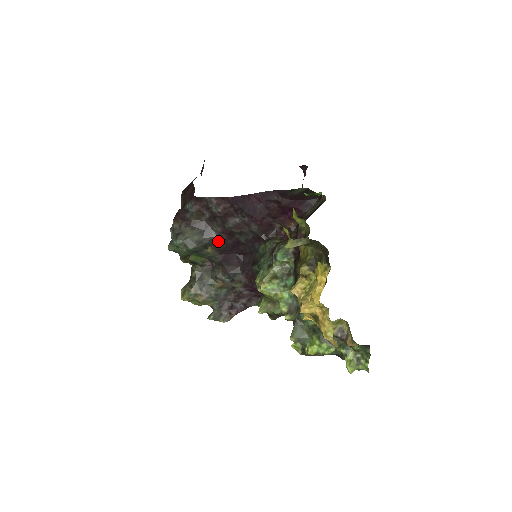
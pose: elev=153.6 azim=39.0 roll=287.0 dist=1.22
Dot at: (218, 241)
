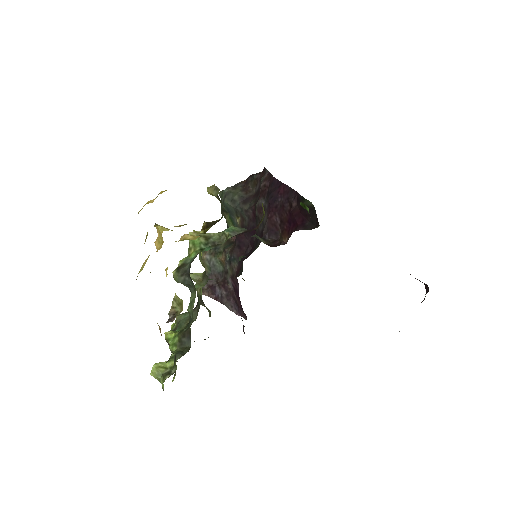
Dot at: (246, 215)
